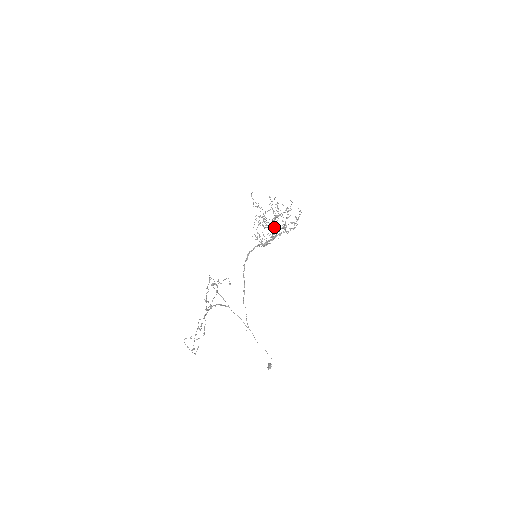
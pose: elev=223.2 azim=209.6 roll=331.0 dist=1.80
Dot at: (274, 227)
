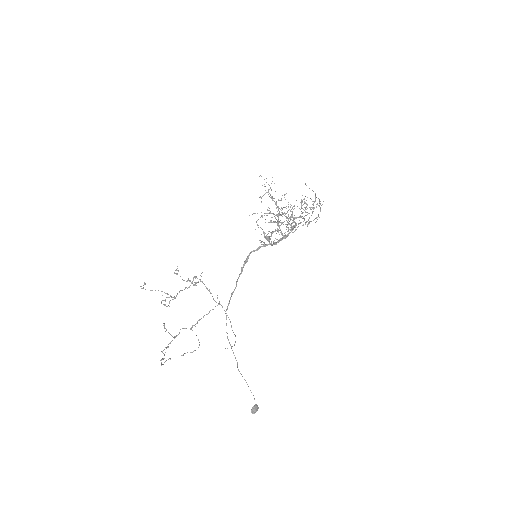
Dot at: occluded
